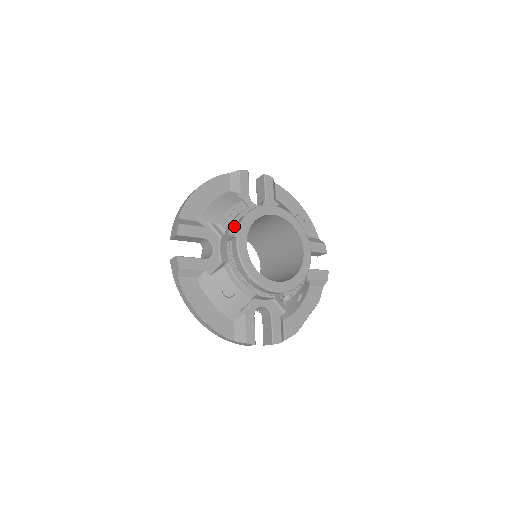
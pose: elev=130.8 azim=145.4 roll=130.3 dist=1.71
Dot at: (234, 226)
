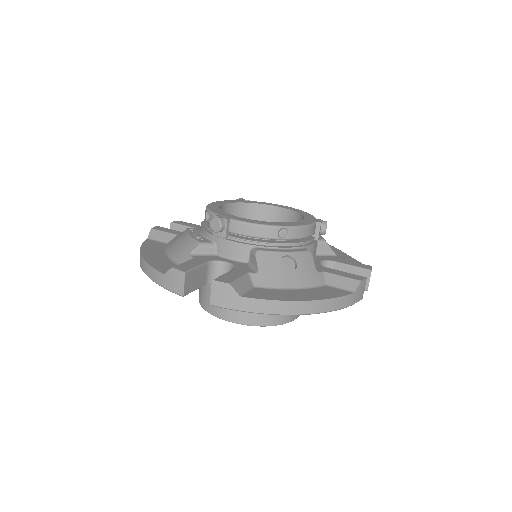
Dot at: (215, 218)
